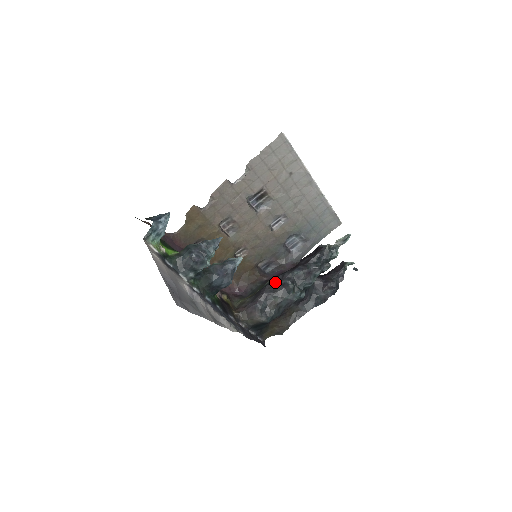
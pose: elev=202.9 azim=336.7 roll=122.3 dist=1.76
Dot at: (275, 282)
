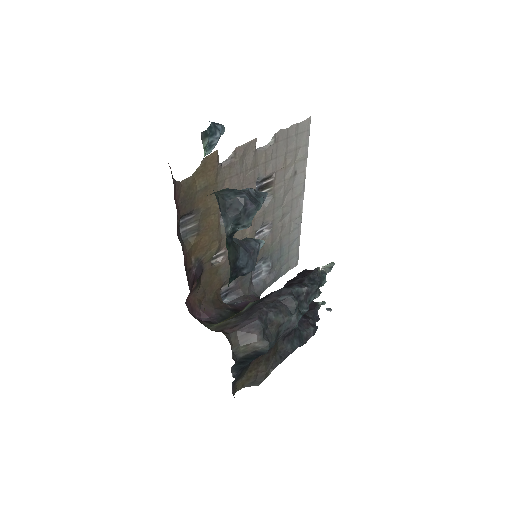
Dot at: (271, 298)
